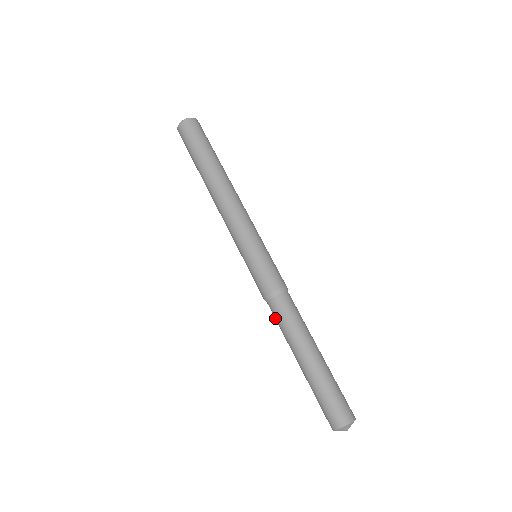
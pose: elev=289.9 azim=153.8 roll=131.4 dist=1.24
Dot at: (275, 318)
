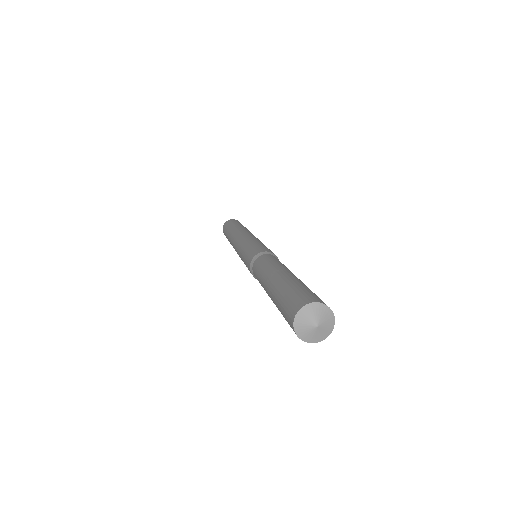
Dot at: (257, 268)
